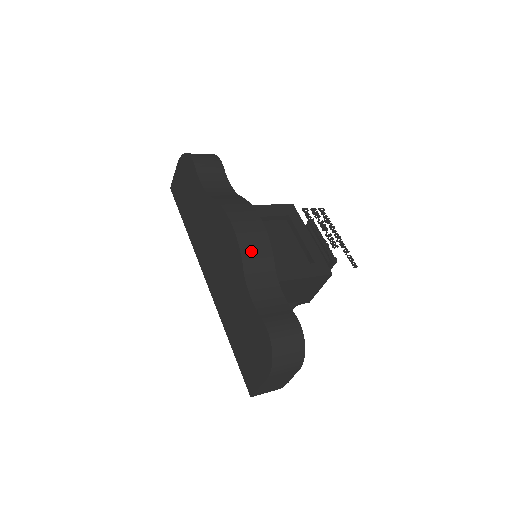
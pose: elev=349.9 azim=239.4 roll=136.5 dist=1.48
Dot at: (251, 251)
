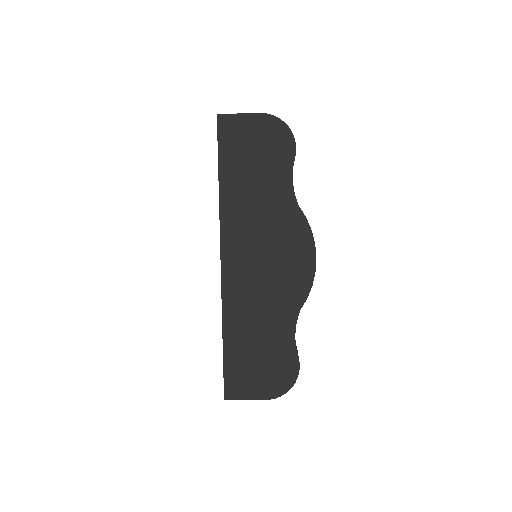
Dot at: occluded
